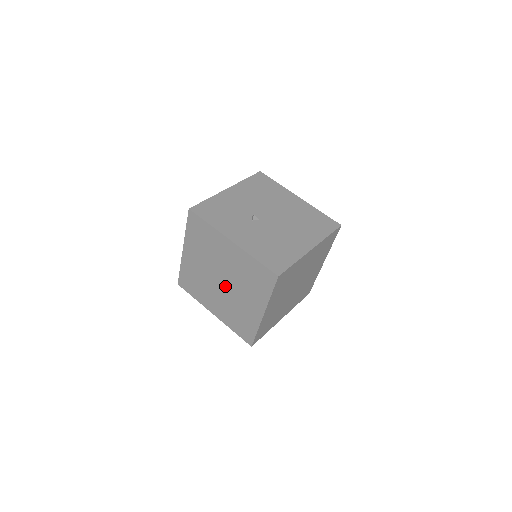
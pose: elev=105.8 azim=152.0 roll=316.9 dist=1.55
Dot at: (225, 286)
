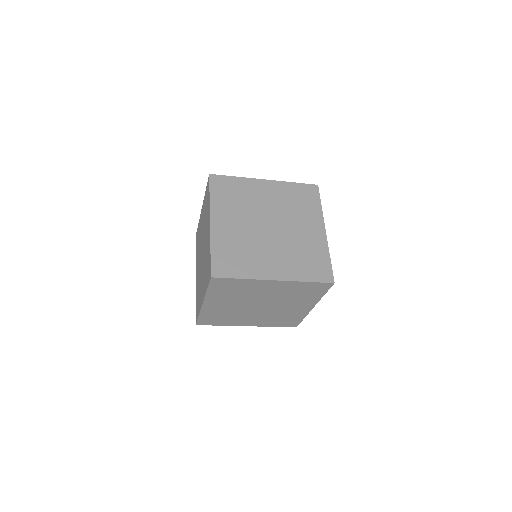
Dot at: (203, 253)
